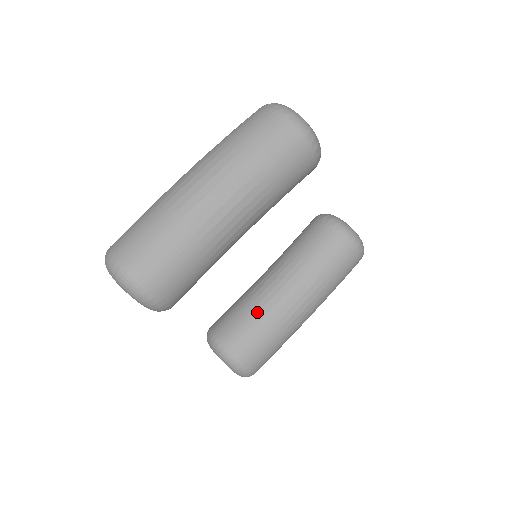
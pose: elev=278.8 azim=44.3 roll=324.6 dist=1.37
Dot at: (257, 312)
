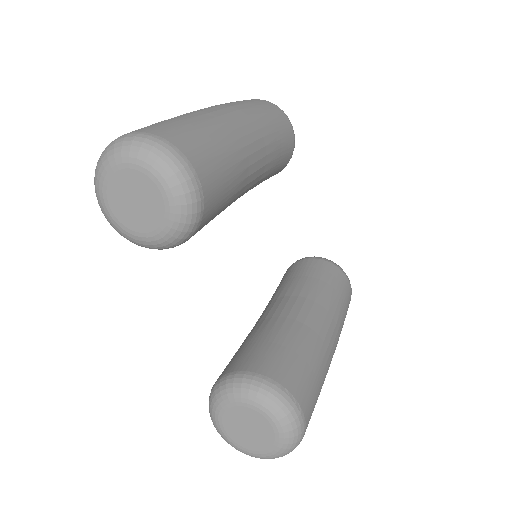
Dot at: (276, 333)
